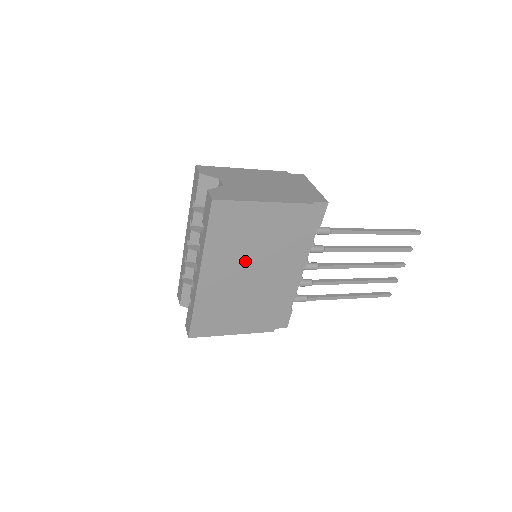
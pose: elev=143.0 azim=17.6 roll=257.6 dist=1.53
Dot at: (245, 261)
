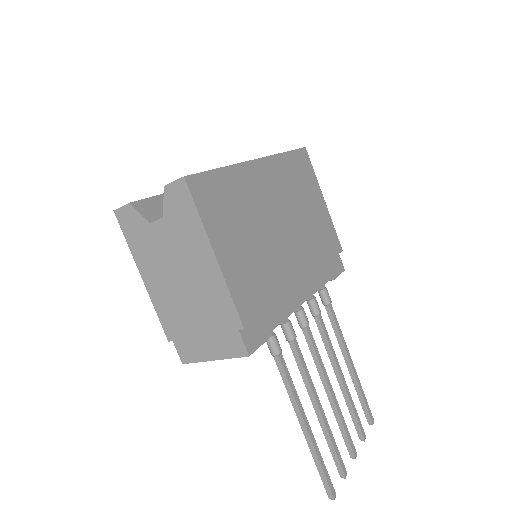
Dot at: (288, 210)
